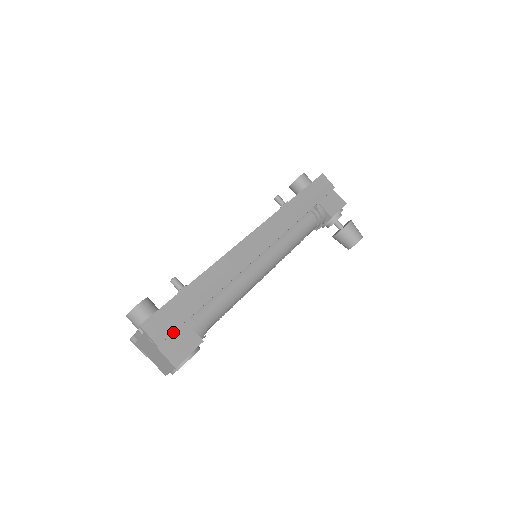
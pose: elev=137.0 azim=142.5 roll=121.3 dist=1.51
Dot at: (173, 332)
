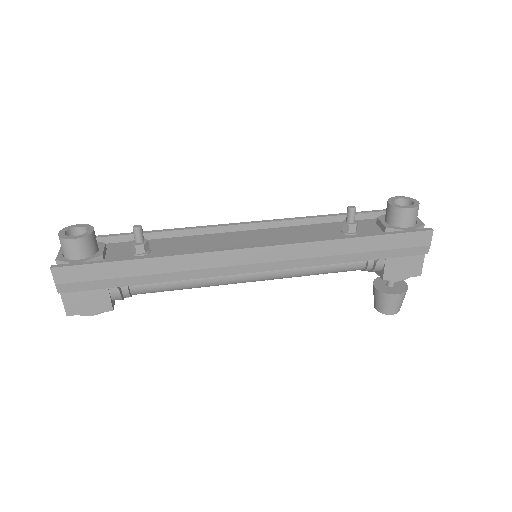
Dot at: (86, 287)
